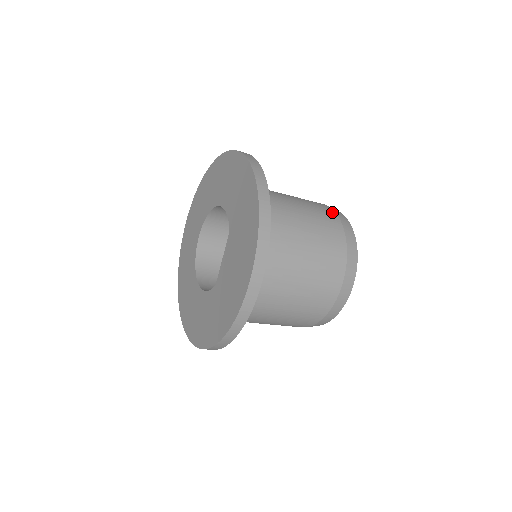
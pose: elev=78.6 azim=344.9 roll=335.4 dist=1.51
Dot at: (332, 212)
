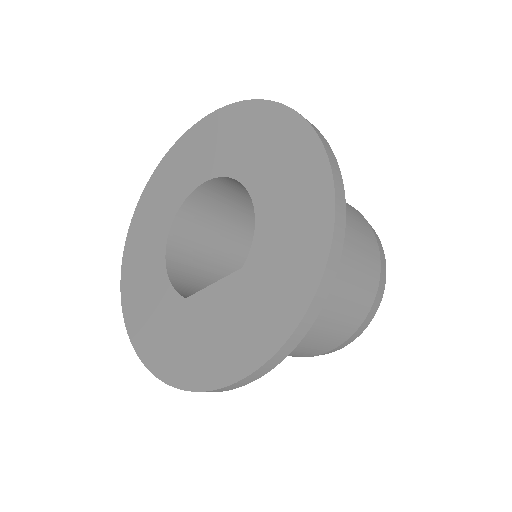
Dot at: (378, 269)
